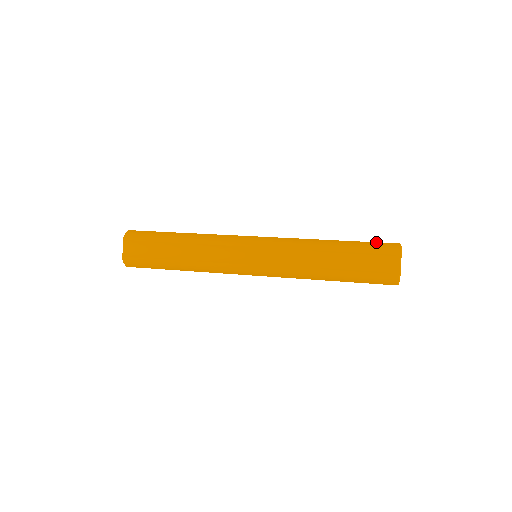
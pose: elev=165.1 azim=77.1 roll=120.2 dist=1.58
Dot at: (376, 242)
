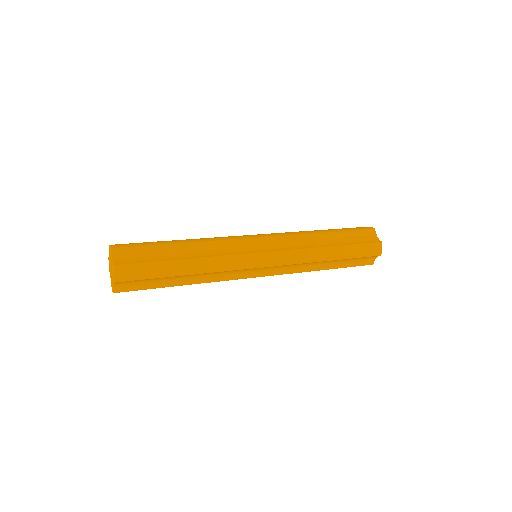
Dot at: occluded
